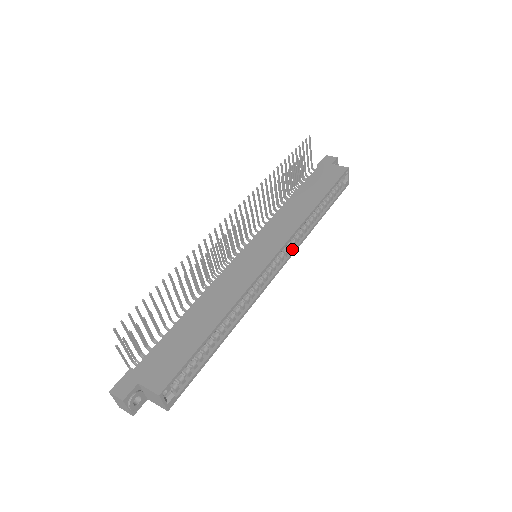
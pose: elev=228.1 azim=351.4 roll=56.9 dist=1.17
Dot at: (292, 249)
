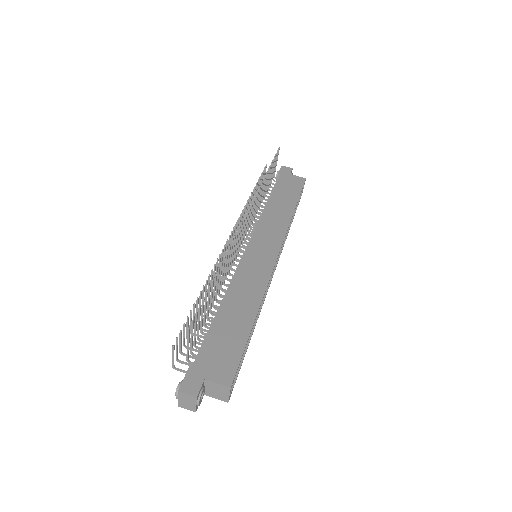
Dot at: (280, 250)
